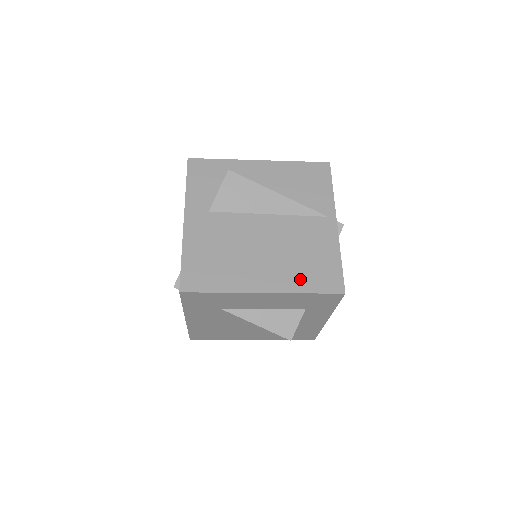
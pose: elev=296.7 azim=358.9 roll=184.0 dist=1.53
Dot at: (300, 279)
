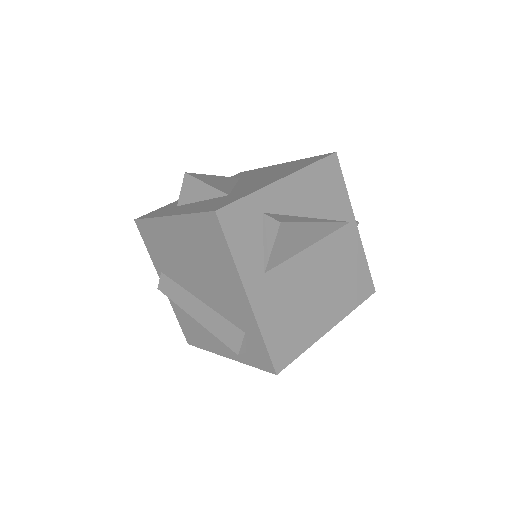
Dot at: (349, 299)
